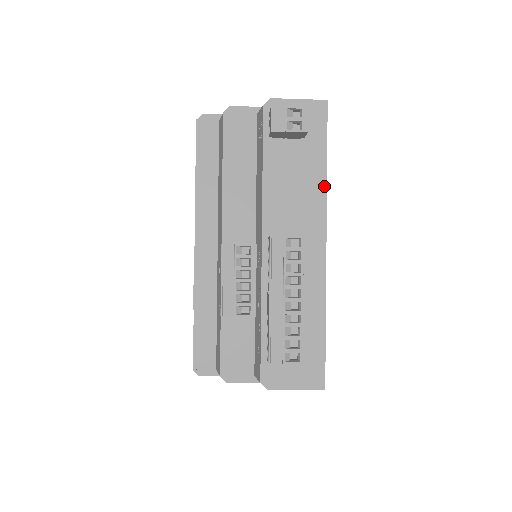
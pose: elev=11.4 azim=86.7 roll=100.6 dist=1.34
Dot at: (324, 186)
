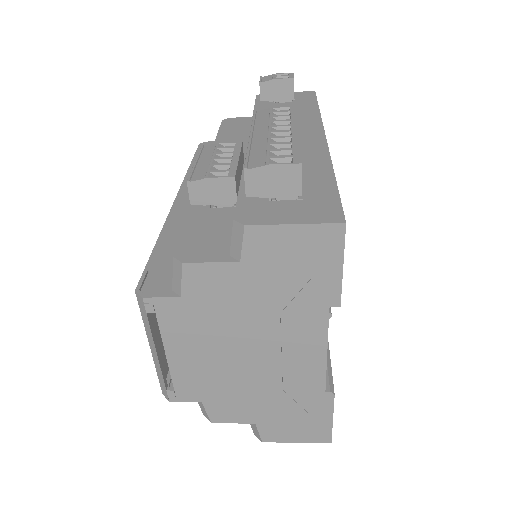
Dot at: (318, 115)
